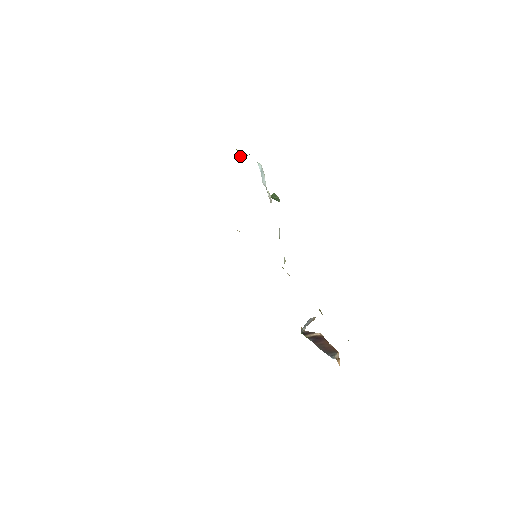
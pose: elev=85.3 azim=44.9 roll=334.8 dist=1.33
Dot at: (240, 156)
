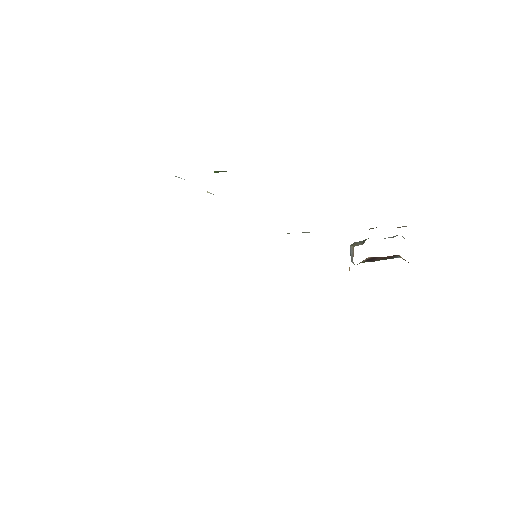
Dot at: occluded
